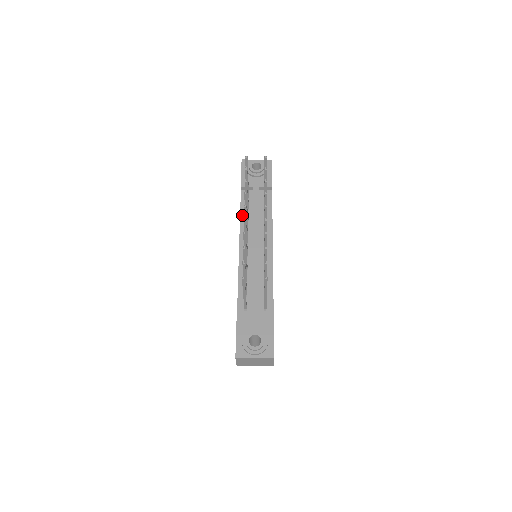
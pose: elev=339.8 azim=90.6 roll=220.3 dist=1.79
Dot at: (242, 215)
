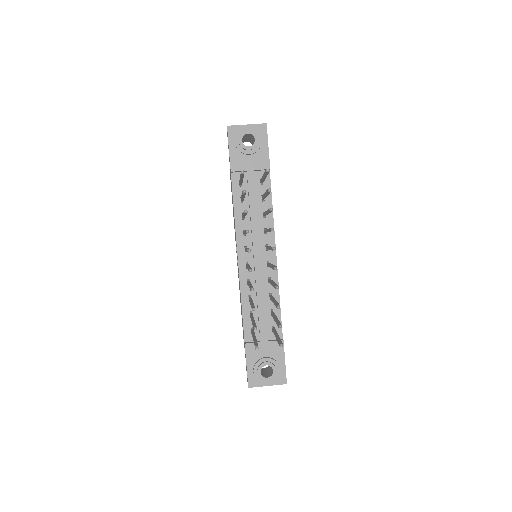
Dot at: (236, 211)
